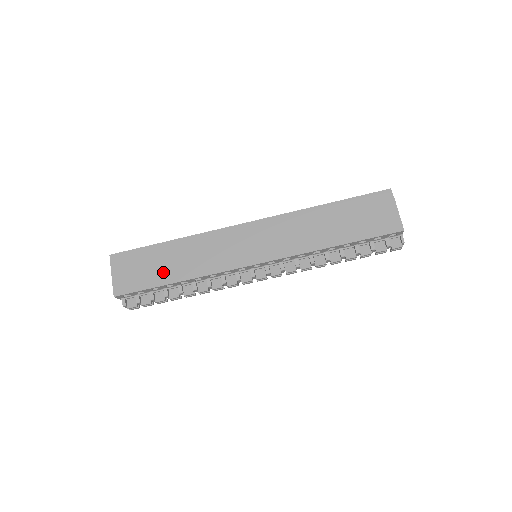
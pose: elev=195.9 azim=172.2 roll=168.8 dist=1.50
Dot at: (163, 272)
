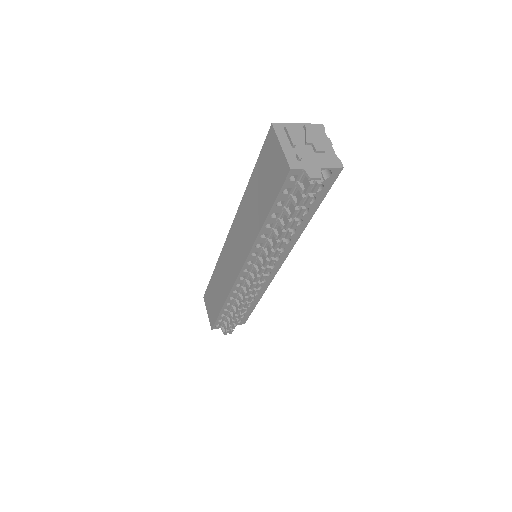
Dot at: (217, 301)
